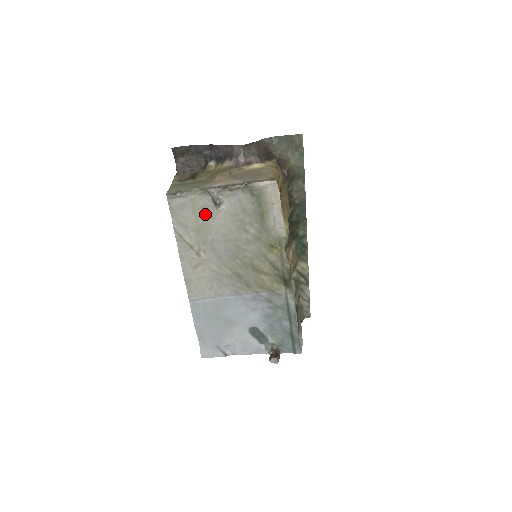
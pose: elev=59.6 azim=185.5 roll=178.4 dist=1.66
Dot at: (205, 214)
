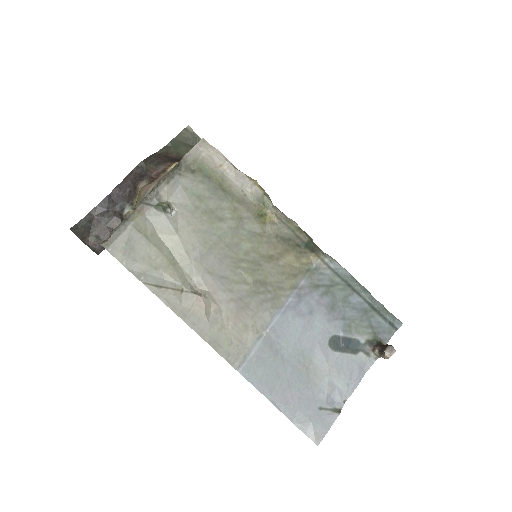
Dot at: (163, 237)
